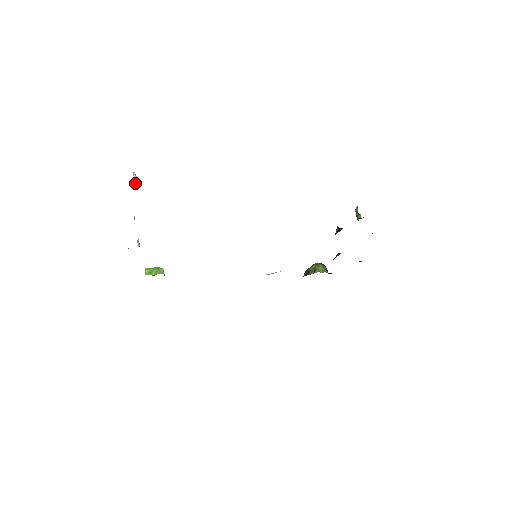
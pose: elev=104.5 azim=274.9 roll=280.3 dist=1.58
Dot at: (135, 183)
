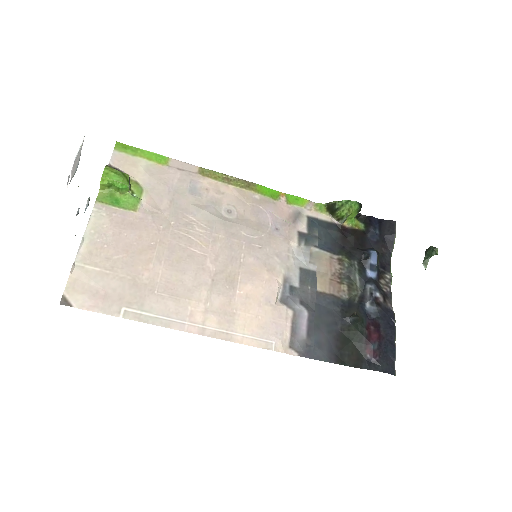
Dot at: occluded
